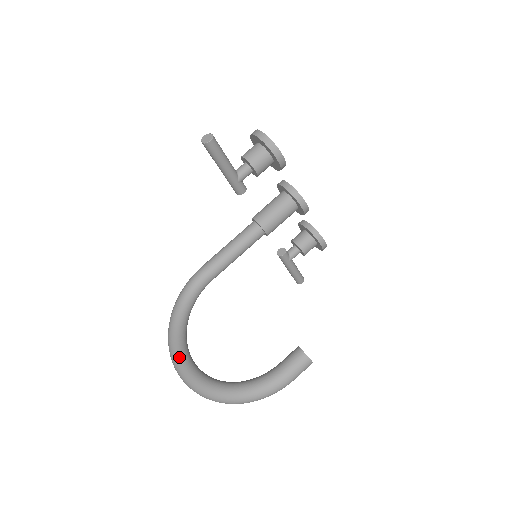
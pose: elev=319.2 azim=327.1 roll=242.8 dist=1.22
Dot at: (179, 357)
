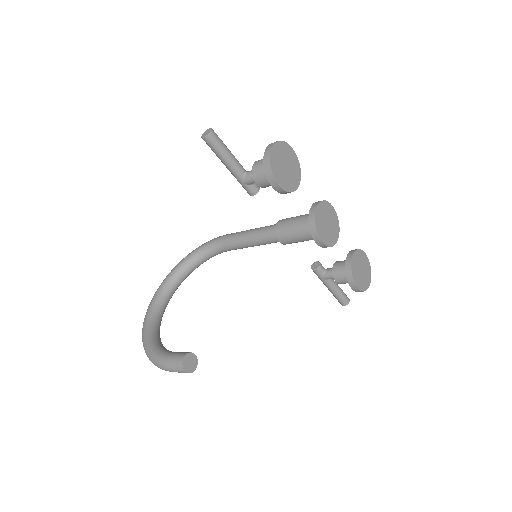
Dot at: (159, 290)
